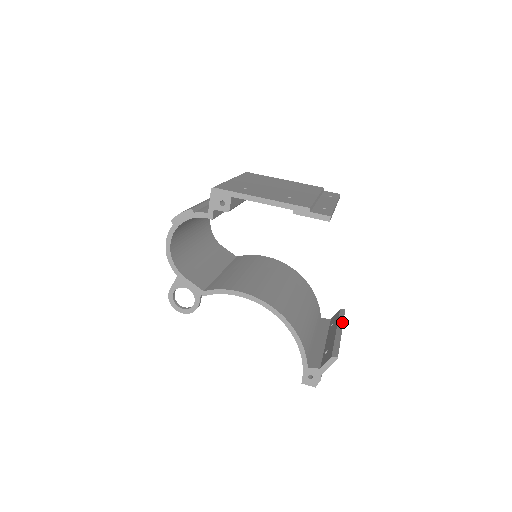
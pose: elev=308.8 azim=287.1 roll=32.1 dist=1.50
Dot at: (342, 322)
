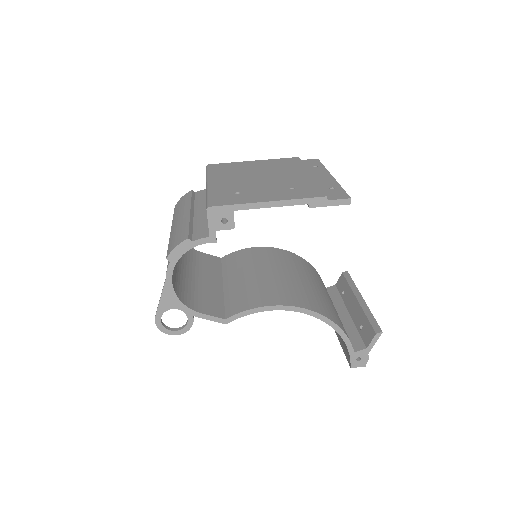
Dot at: (356, 288)
